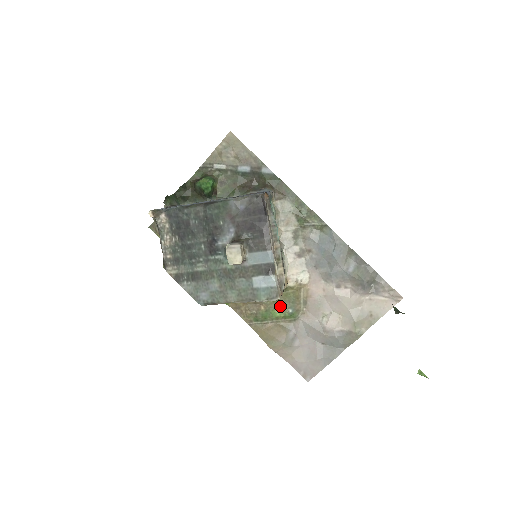
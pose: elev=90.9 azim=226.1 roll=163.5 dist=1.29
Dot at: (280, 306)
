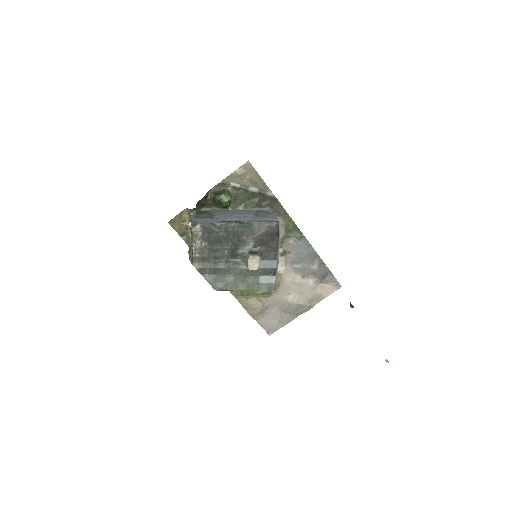
Dot at: occluded
